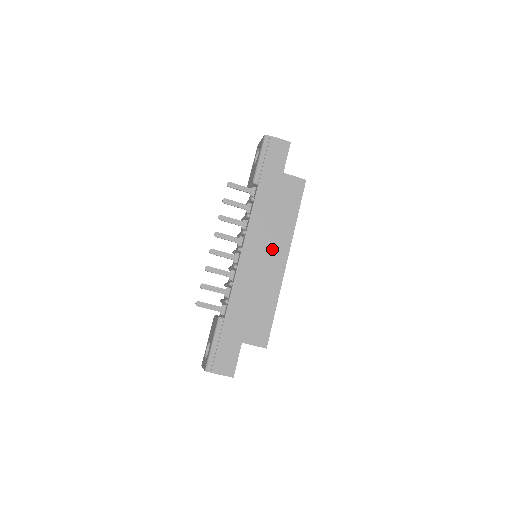
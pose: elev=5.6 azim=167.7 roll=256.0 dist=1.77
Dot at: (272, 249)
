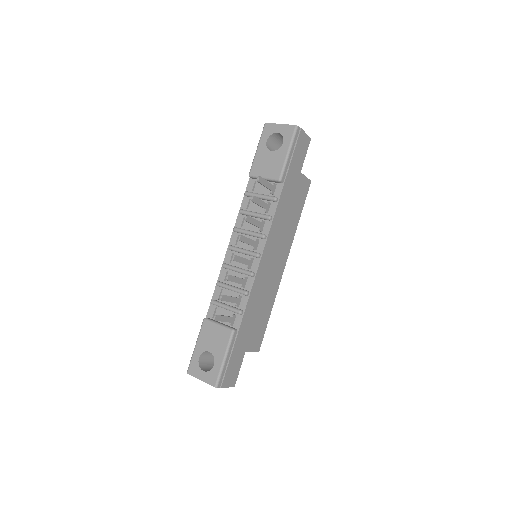
Dot at: (279, 254)
